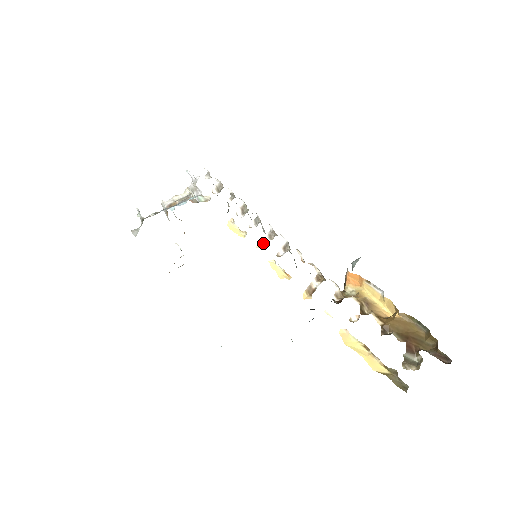
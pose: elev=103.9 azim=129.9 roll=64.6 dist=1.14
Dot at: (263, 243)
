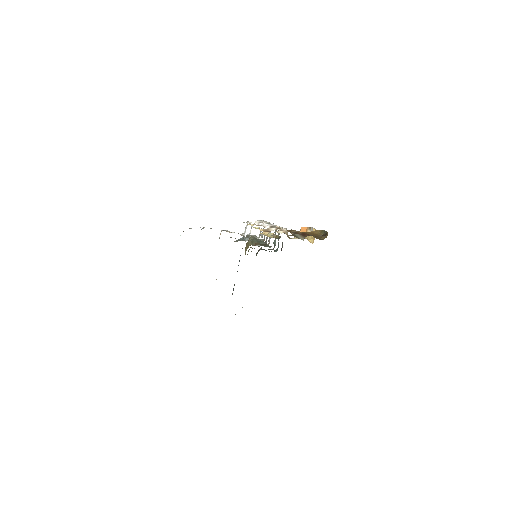
Dot at: occluded
